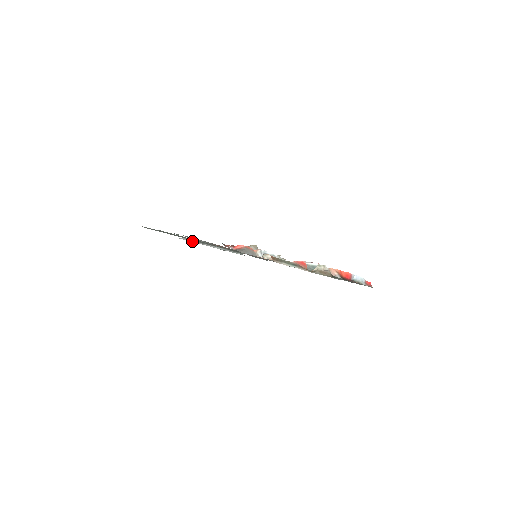
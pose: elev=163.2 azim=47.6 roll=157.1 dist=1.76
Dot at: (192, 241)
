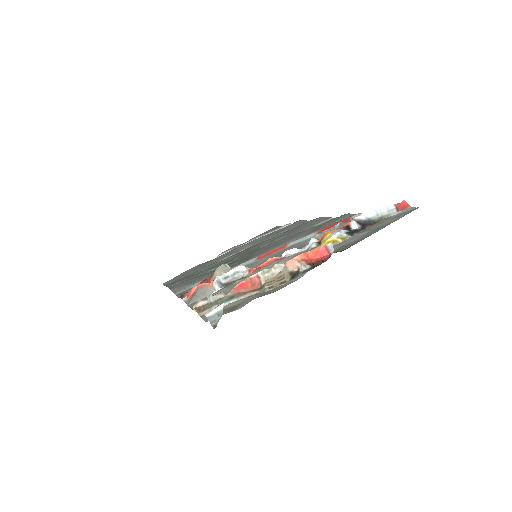
Dot at: occluded
